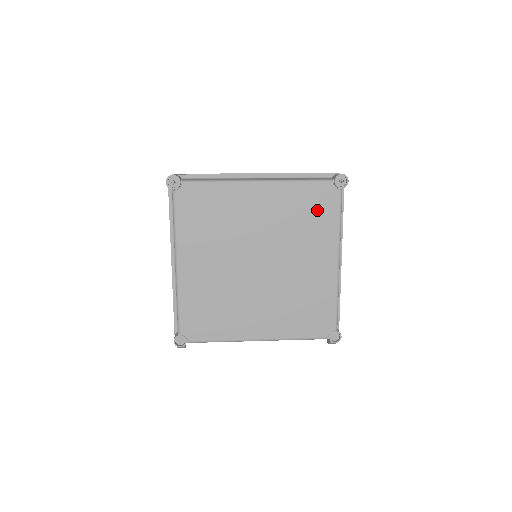
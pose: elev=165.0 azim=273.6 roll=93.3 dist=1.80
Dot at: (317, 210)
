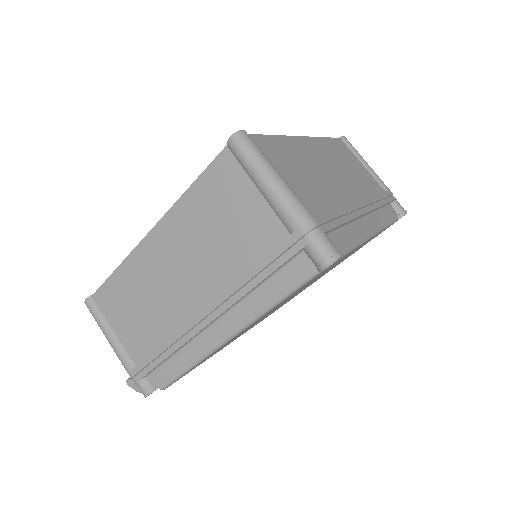
Dot at: occluded
